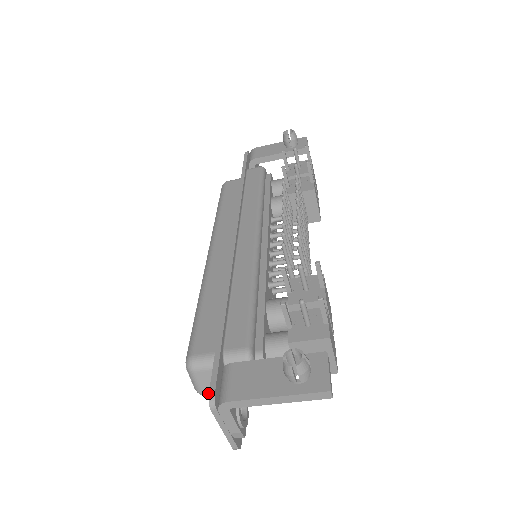
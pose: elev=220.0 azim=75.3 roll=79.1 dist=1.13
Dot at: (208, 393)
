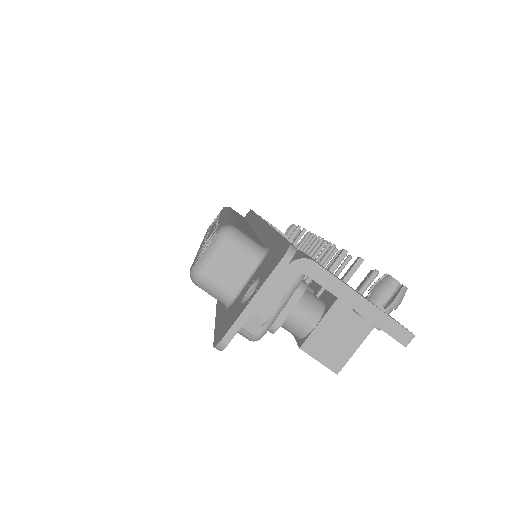
Dot at: (211, 277)
